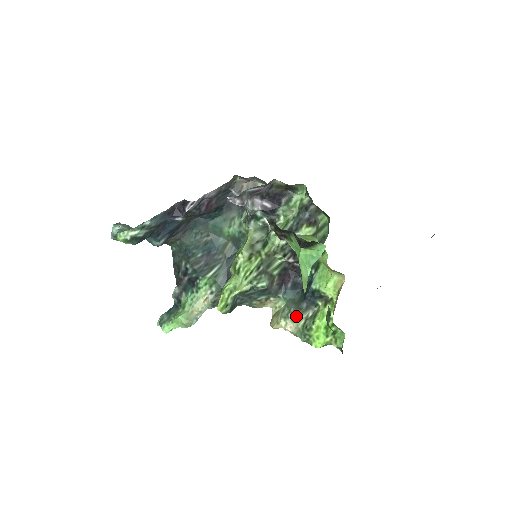
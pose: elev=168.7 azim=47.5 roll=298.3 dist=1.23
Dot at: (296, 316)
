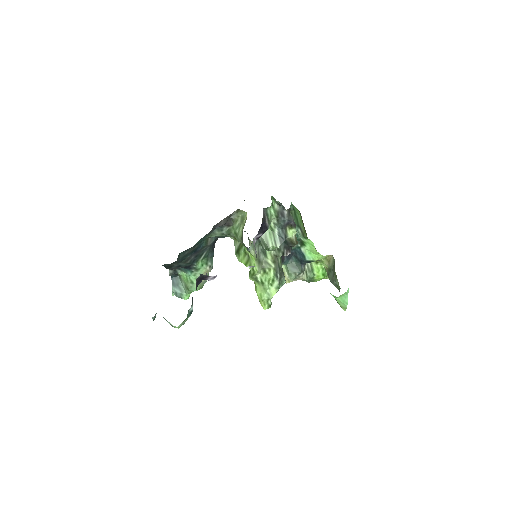
Dot at: (301, 275)
